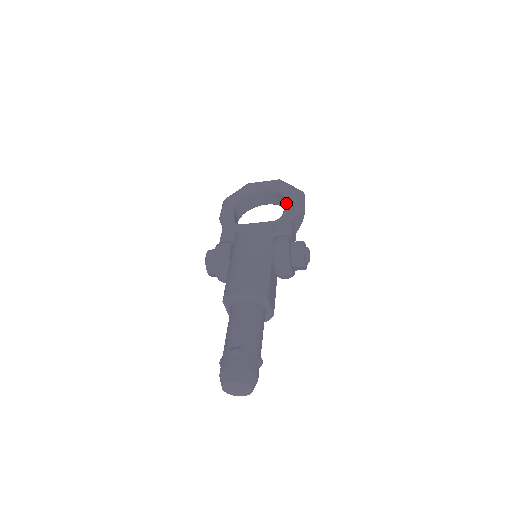
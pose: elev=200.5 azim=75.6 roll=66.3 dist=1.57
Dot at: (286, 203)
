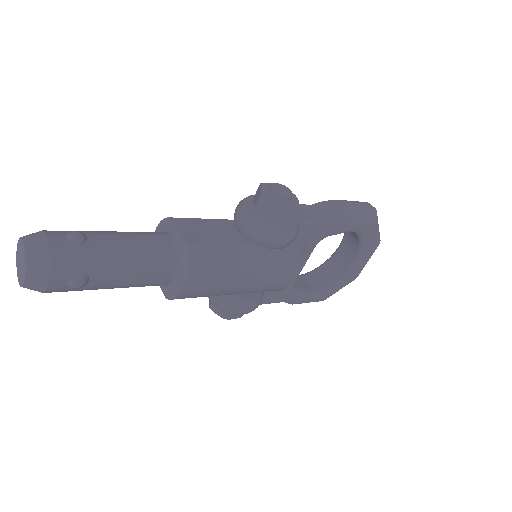
Dot at: occluded
